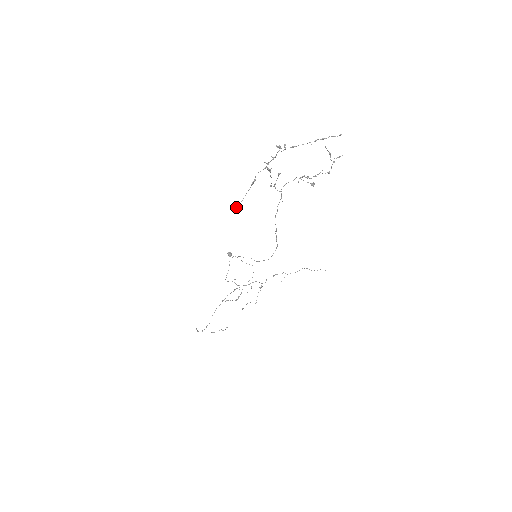
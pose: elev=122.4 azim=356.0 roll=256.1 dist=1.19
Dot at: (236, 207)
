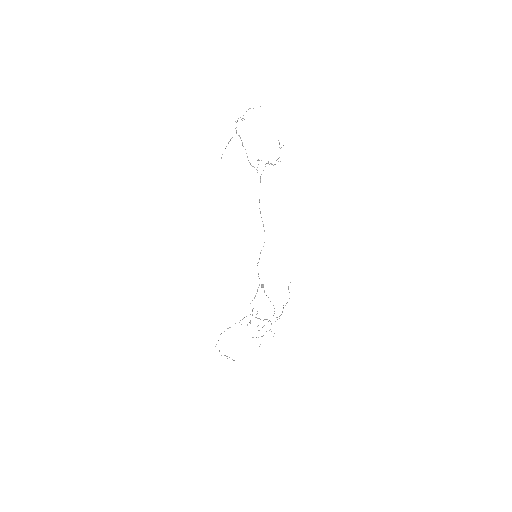
Dot at: (221, 157)
